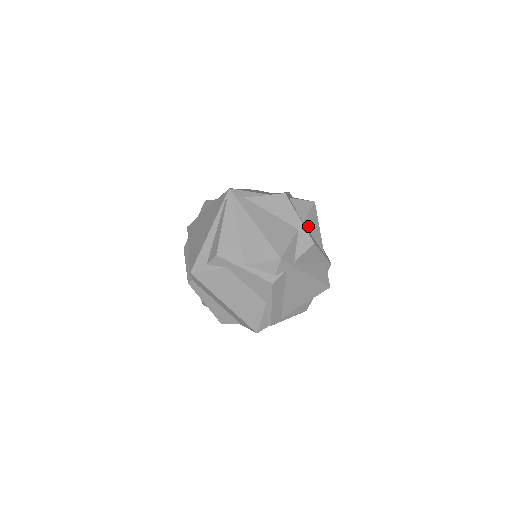
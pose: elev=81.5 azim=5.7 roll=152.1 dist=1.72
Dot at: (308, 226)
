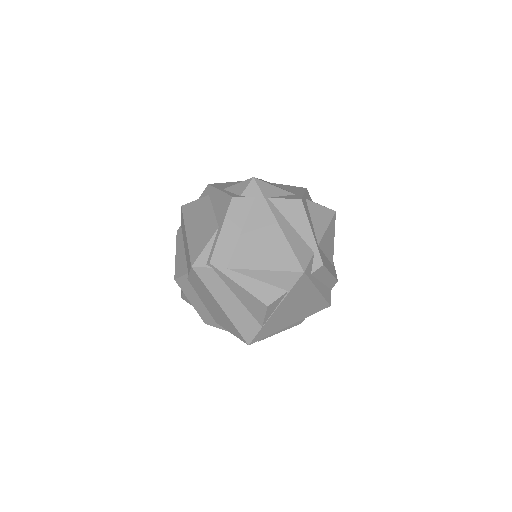
Dot at: (311, 209)
